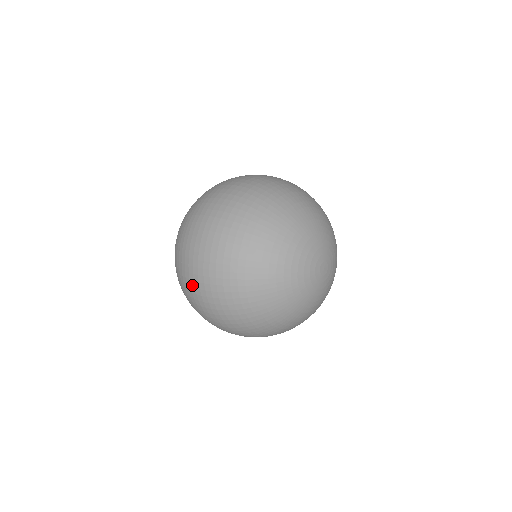
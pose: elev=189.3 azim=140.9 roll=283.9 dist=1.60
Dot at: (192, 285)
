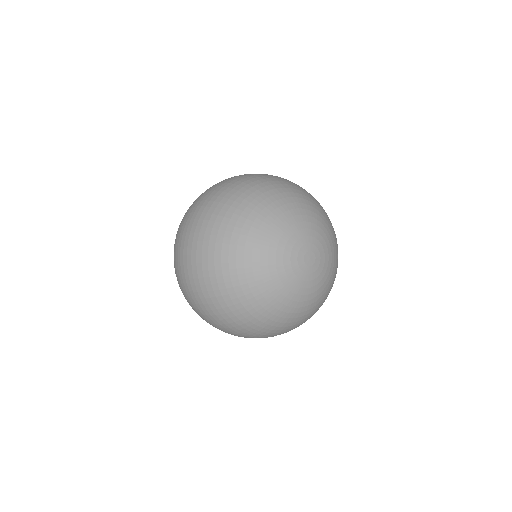
Dot at: (179, 252)
